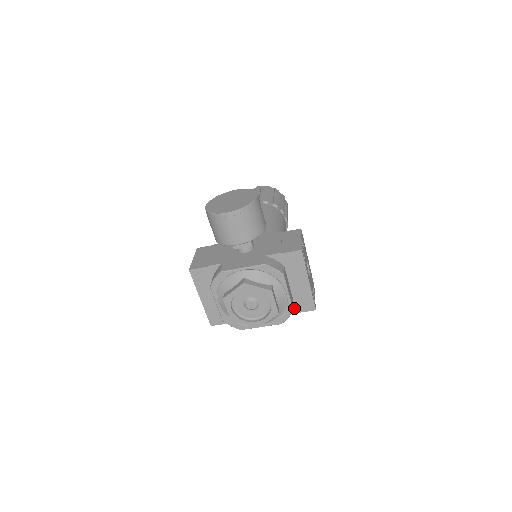
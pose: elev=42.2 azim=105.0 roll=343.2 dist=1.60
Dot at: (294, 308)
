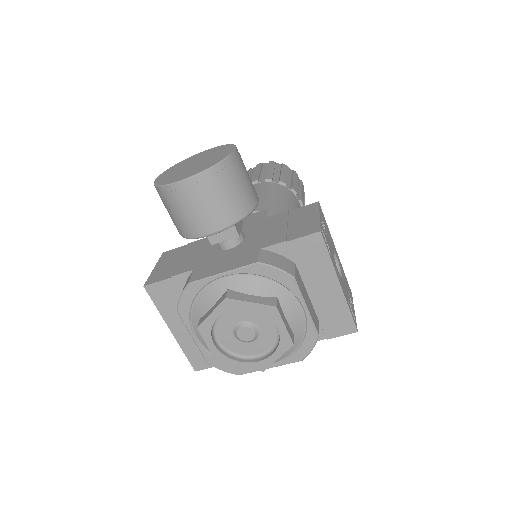
Dot at: (321, 332)
